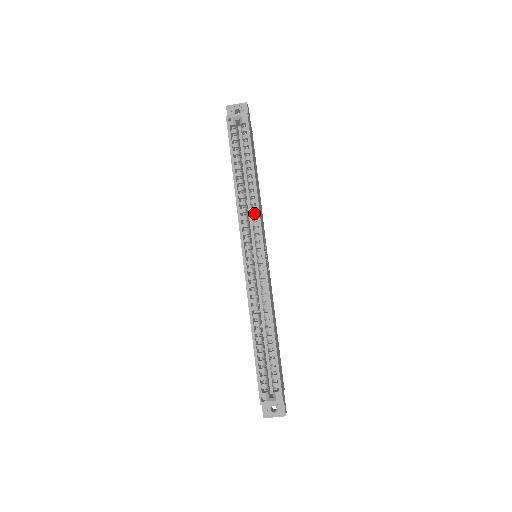
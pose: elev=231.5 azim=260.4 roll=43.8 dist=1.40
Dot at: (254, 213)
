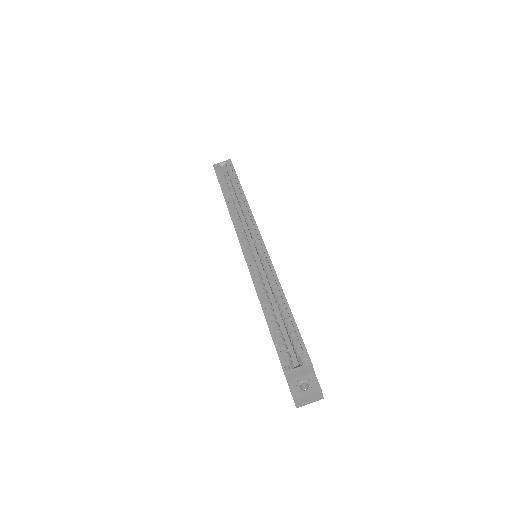
Dot at: (247, 217)
